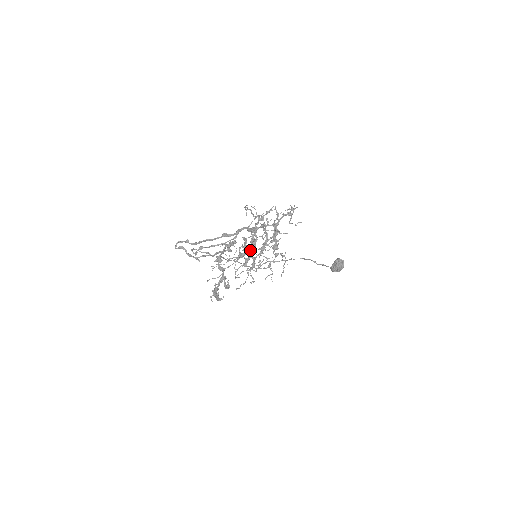
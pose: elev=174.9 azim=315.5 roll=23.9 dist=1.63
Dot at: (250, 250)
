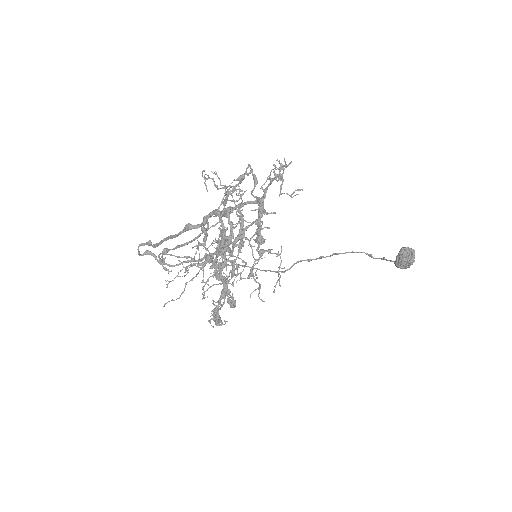
Dot at: (218, 248)
